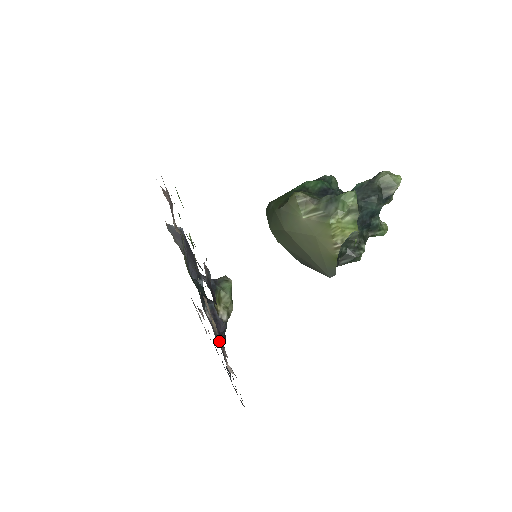
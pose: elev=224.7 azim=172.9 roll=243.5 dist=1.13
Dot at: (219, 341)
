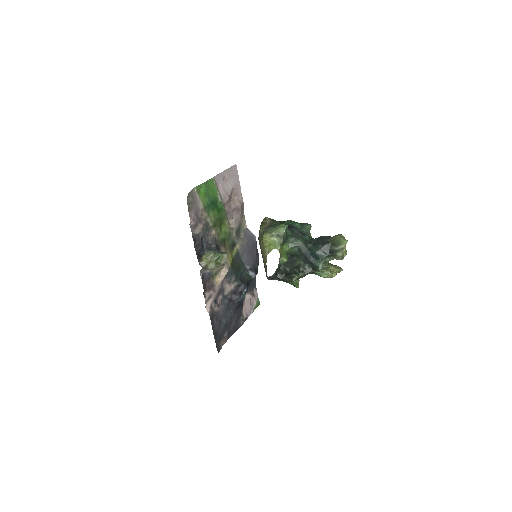
Dot at: (207, 286)
